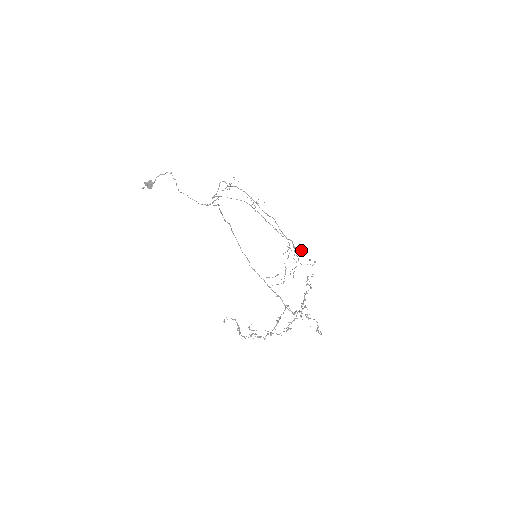
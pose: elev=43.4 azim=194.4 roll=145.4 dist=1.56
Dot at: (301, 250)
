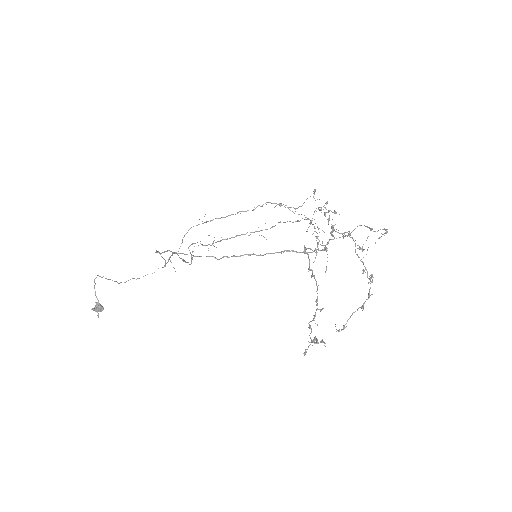
Dot at: (316, 208)
